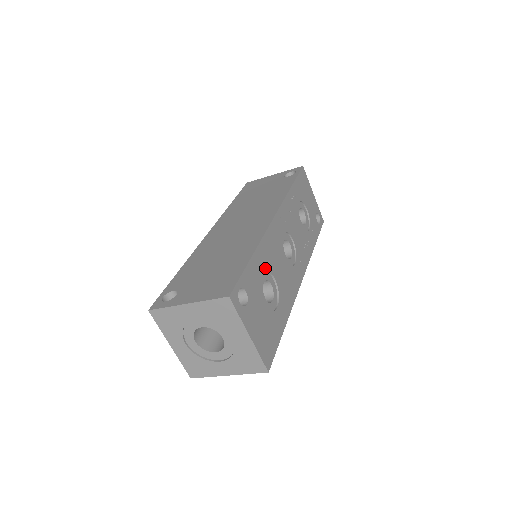
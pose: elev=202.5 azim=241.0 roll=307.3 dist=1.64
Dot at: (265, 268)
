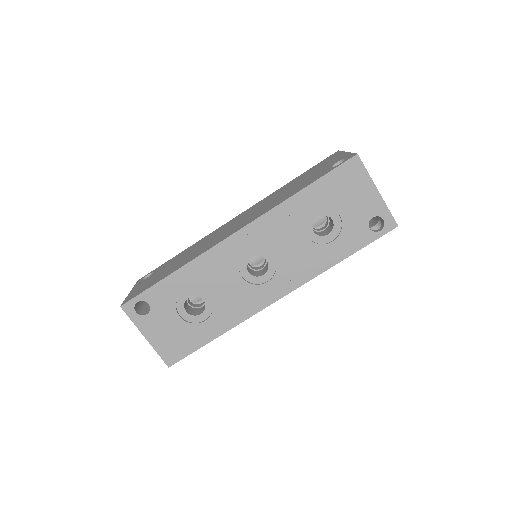
Dot at: (192, 286)
